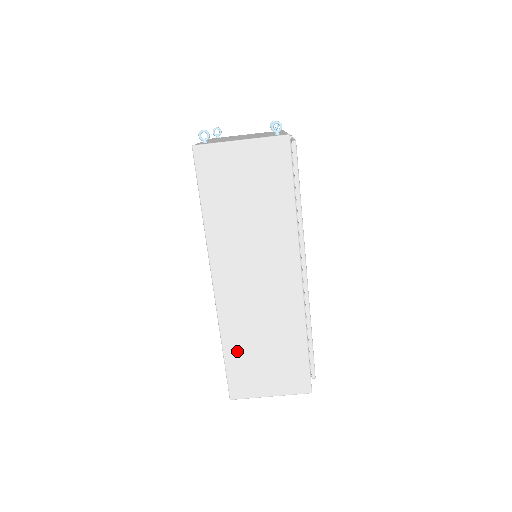
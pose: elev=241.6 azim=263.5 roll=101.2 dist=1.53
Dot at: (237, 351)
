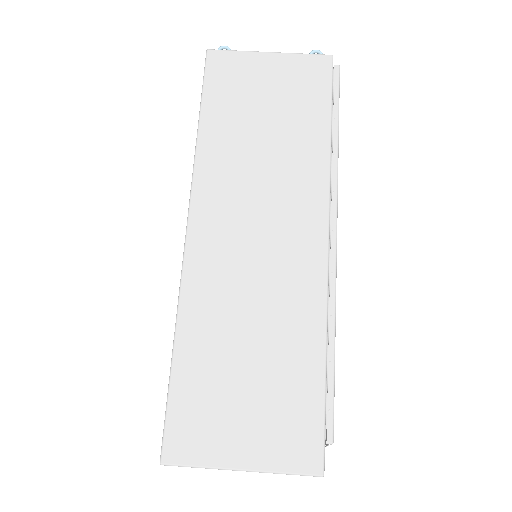
Dot at: (198, 356)
